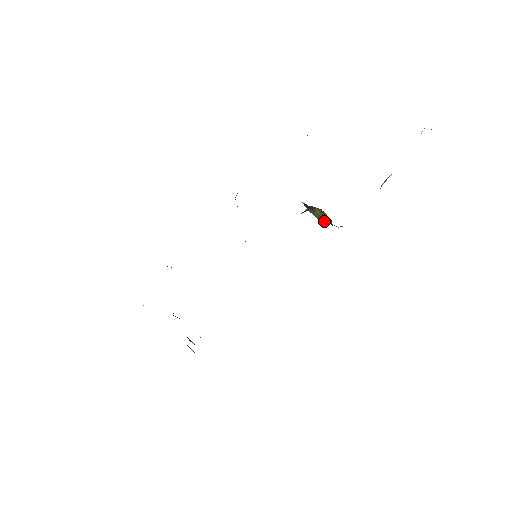
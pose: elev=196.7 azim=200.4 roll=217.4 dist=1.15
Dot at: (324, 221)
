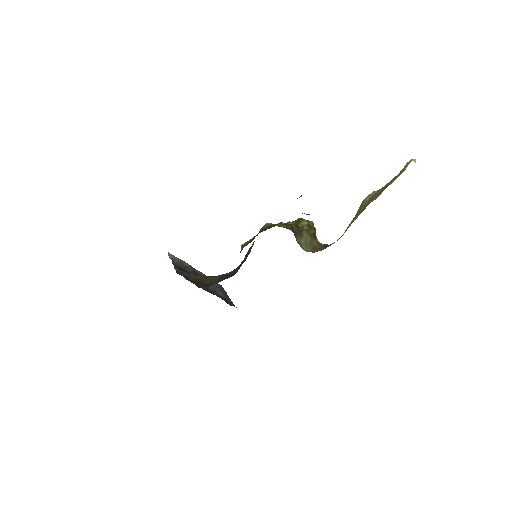
Dot at: (307, 249)
